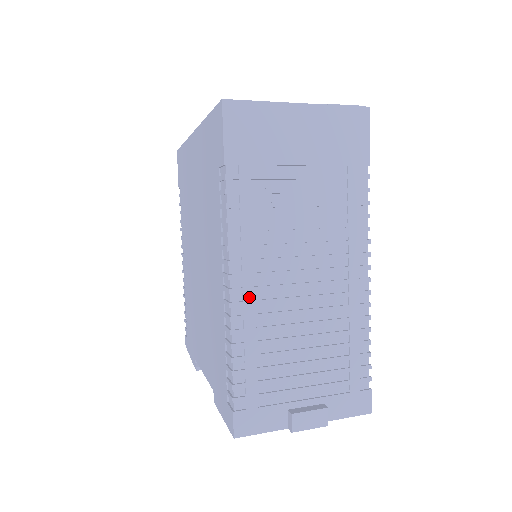
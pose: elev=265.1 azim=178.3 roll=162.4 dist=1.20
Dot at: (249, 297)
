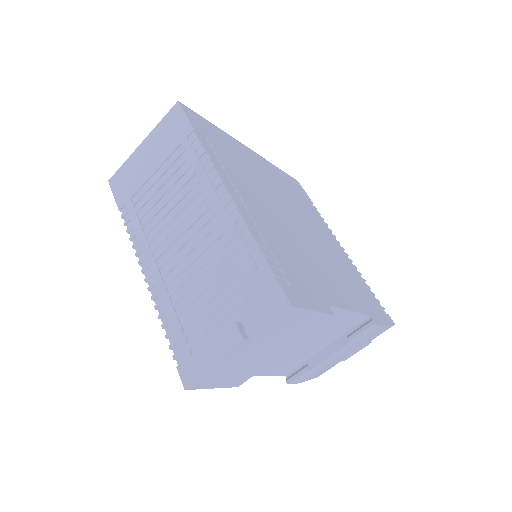
Dot at: (157, 276)
